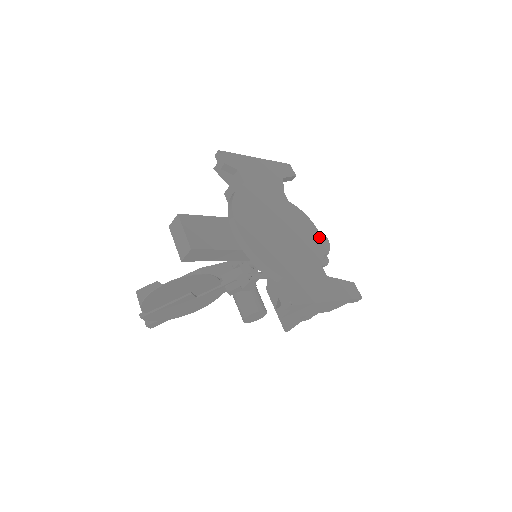
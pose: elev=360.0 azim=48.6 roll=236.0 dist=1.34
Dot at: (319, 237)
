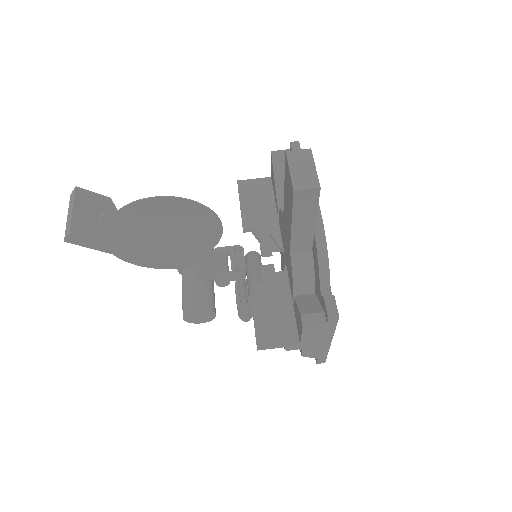
Dot at: occluded
